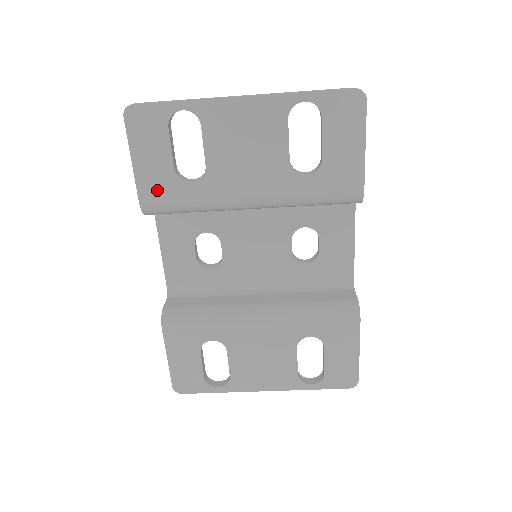
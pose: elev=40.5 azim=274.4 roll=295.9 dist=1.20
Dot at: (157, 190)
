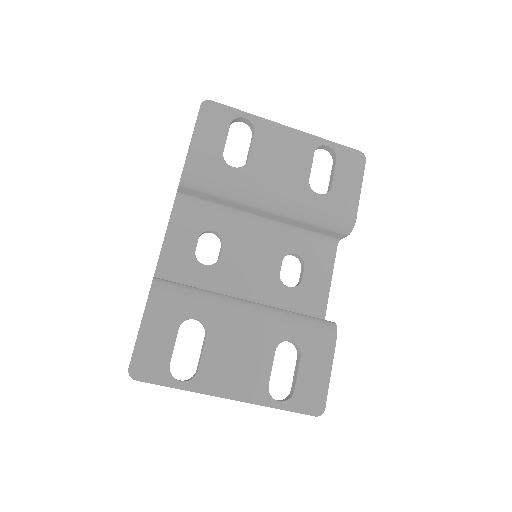
Dot at: (203, 163)
